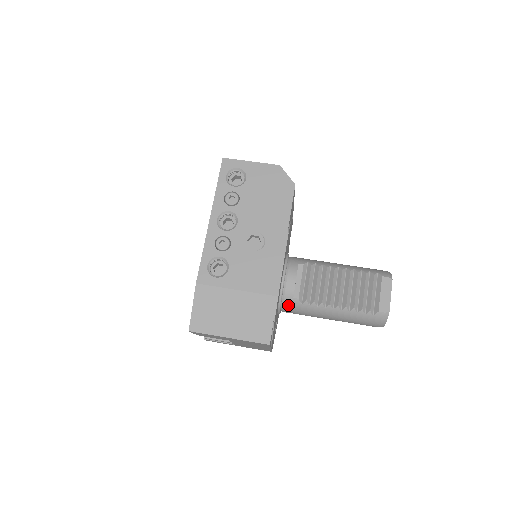
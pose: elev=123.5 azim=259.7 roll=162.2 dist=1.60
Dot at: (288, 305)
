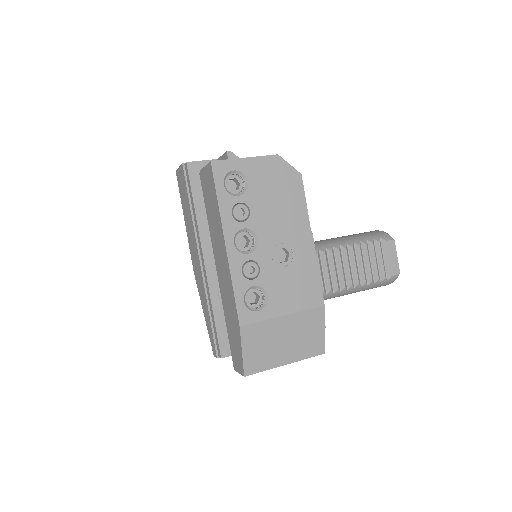
Dot at: occluded
